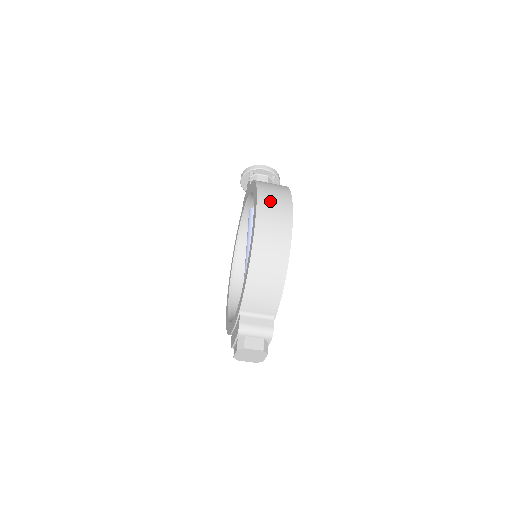
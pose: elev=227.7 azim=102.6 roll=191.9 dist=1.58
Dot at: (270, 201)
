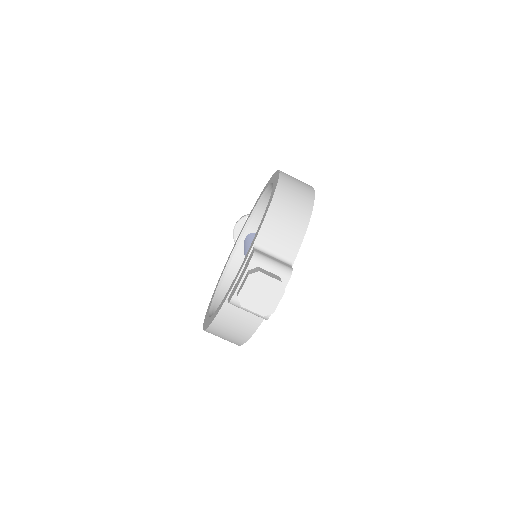
Dot at: occluded
